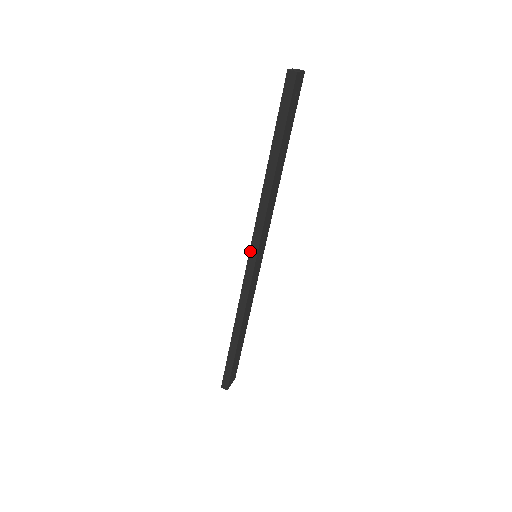
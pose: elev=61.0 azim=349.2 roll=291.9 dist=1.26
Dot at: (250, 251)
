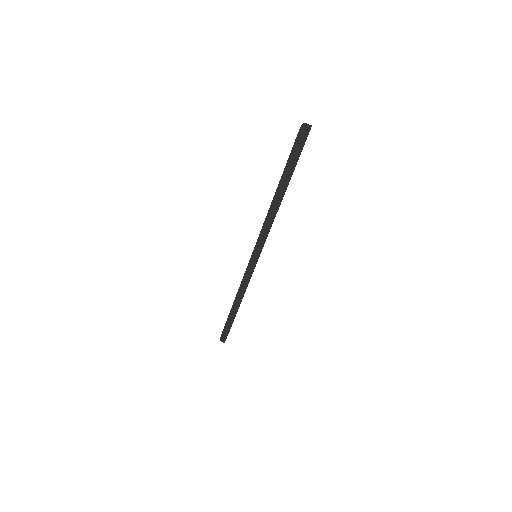
Dot at: (253, 256)
